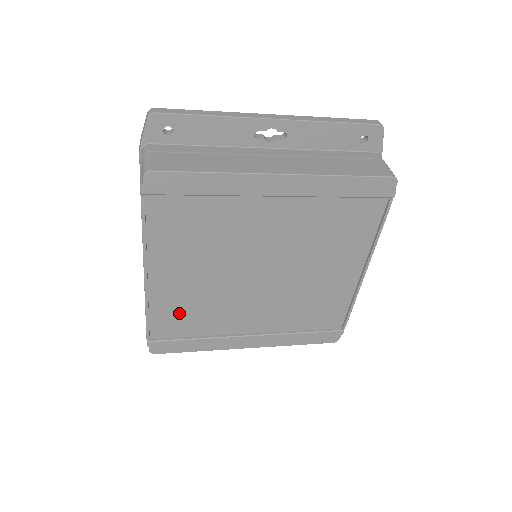
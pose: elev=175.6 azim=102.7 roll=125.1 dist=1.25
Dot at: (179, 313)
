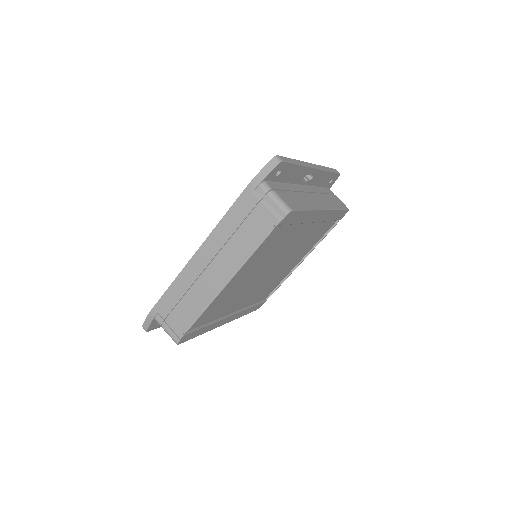
Dot at: (215, 307)
